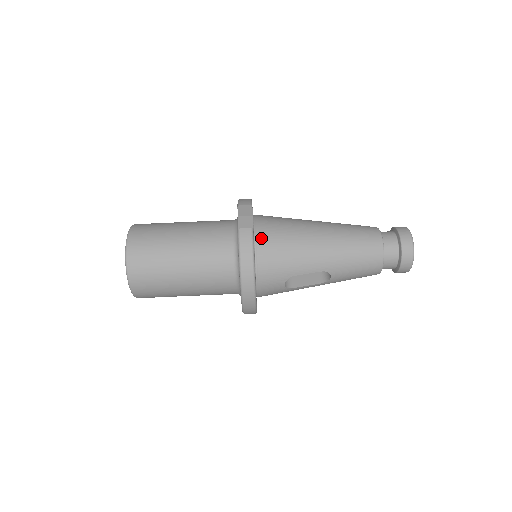
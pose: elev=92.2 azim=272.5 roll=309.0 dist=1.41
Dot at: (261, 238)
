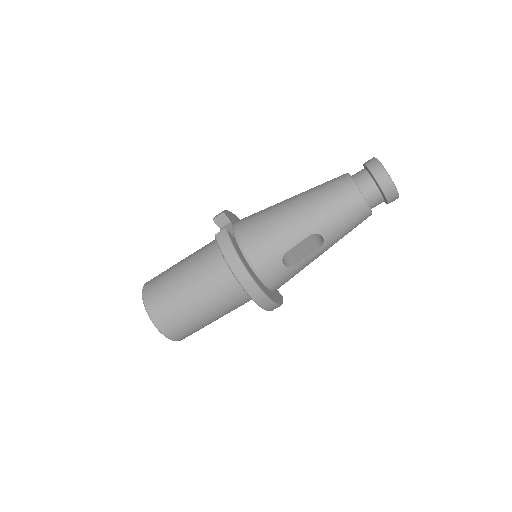
Dot at: (241, 234)
